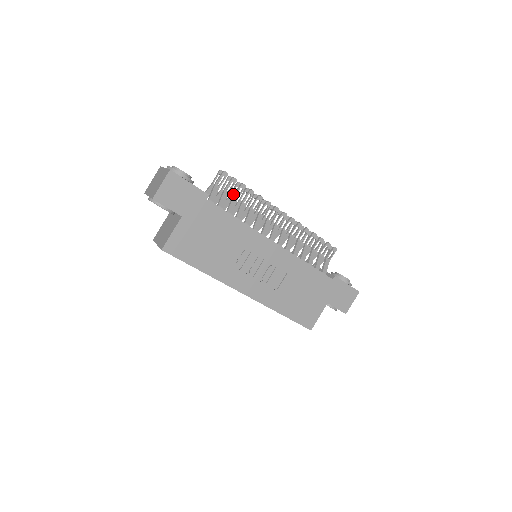
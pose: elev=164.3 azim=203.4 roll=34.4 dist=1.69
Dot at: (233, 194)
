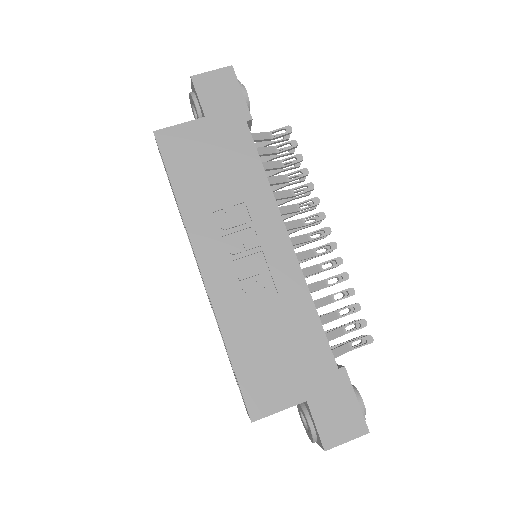
Dot at: (282, 160)
